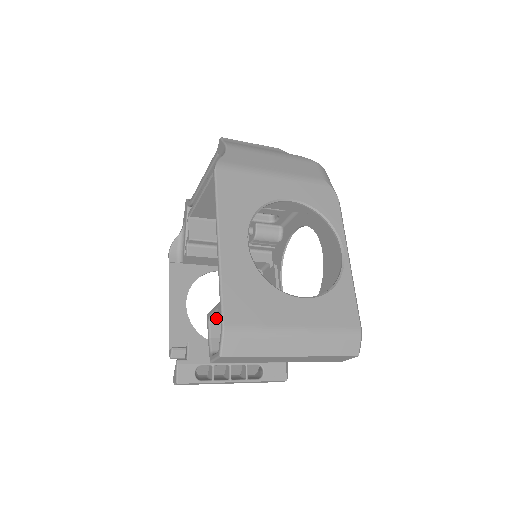
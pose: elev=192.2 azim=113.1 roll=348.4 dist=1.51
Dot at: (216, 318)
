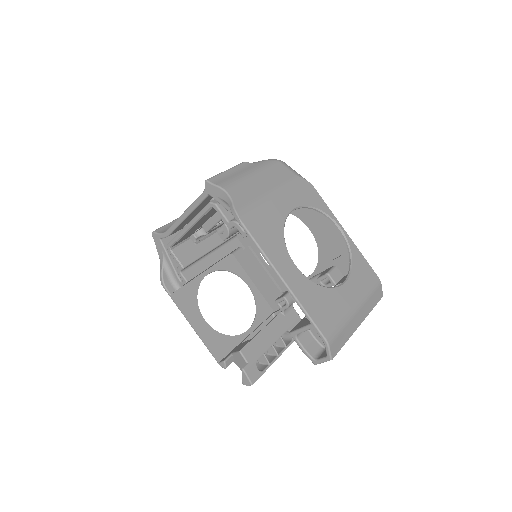
Dot at: occluded
